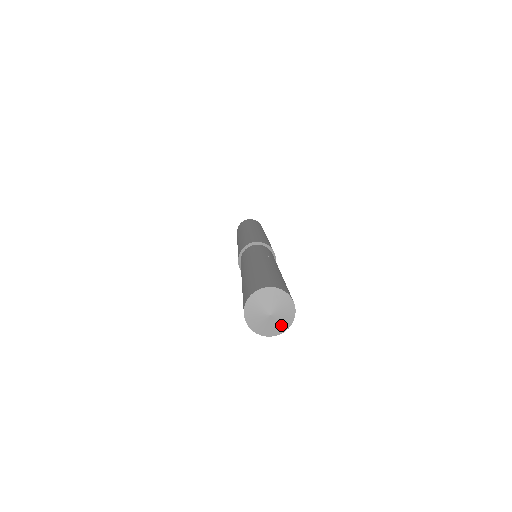
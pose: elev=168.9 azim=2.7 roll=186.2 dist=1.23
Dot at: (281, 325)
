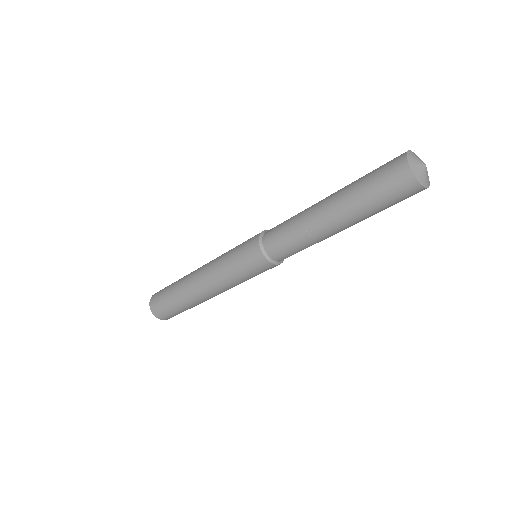
Dot at: (427, 180)
